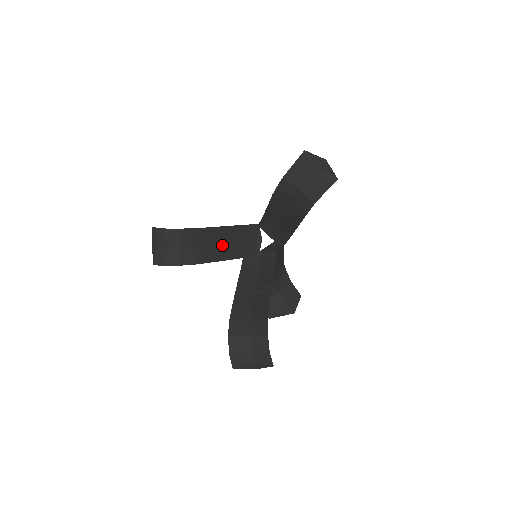
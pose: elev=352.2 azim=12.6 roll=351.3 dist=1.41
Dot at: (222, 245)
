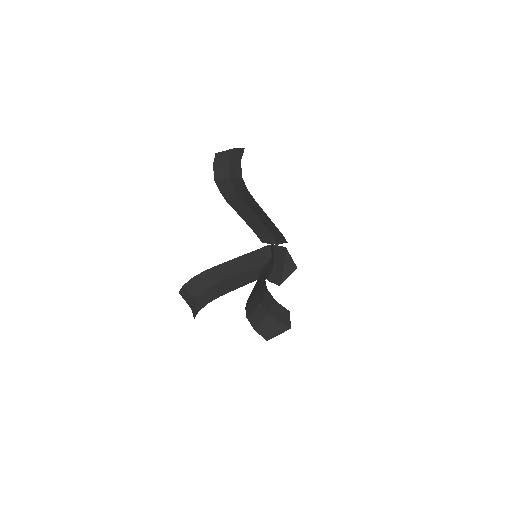
Dot at: (242, 274)
